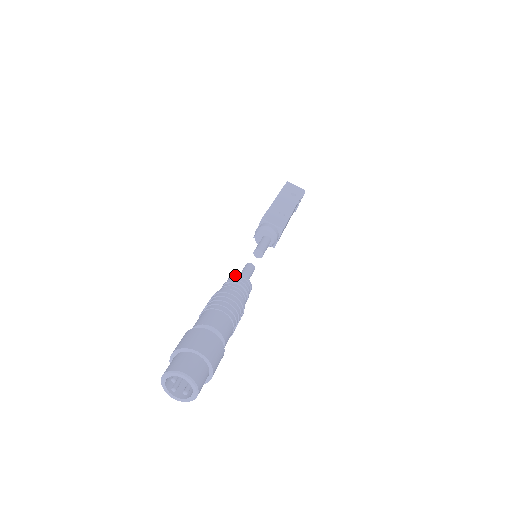
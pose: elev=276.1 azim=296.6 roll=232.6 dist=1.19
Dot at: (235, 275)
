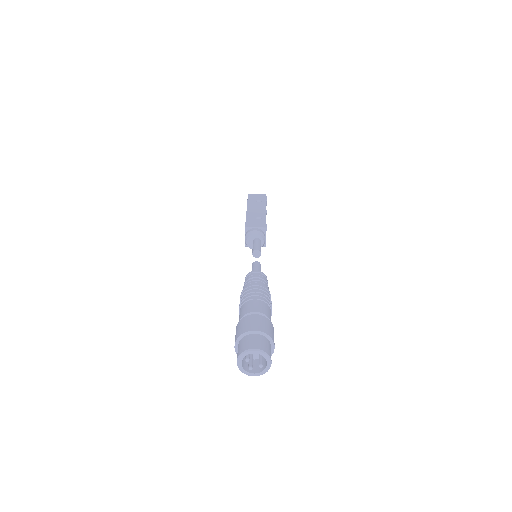
Dot at: (249, 273)
